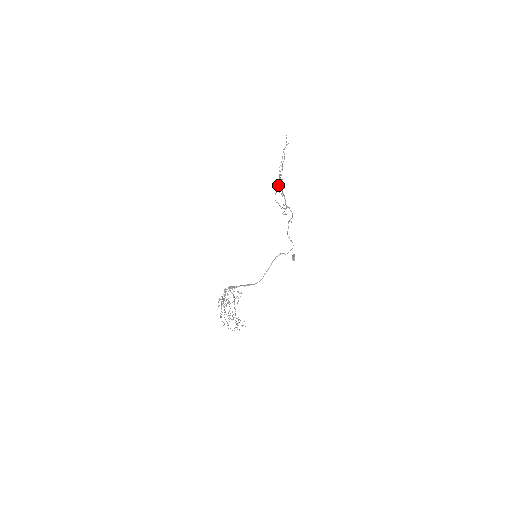
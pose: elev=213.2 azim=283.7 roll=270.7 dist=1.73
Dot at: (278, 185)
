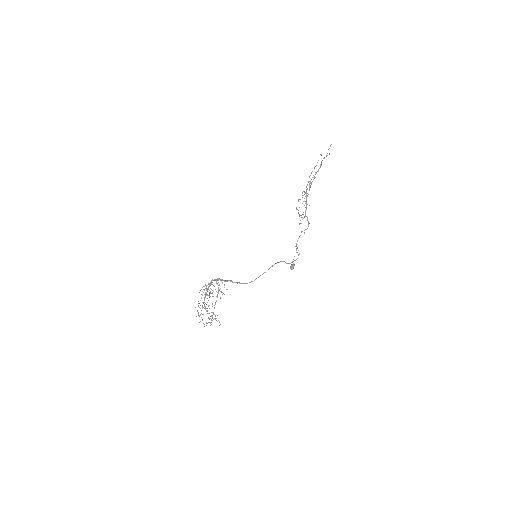
Dot at: (304, 191)
